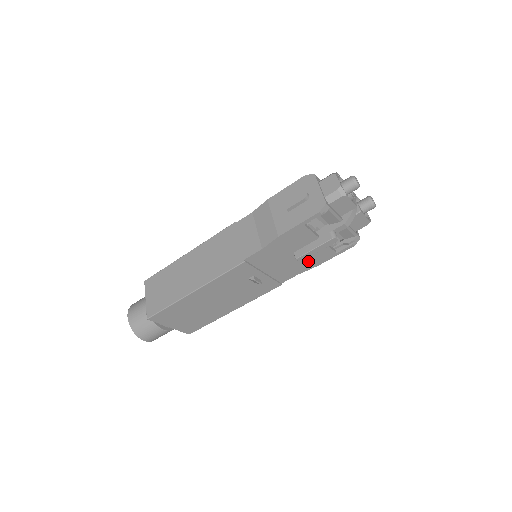
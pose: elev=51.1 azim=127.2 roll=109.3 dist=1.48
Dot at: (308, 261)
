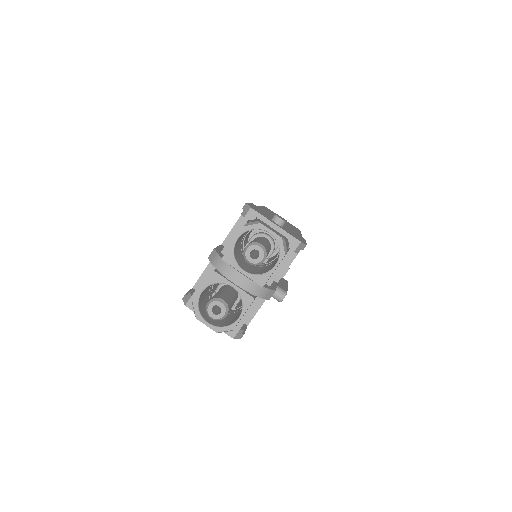
Dot at: occluded
